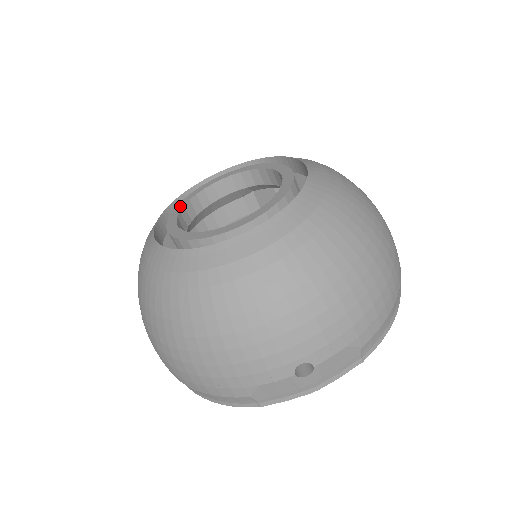
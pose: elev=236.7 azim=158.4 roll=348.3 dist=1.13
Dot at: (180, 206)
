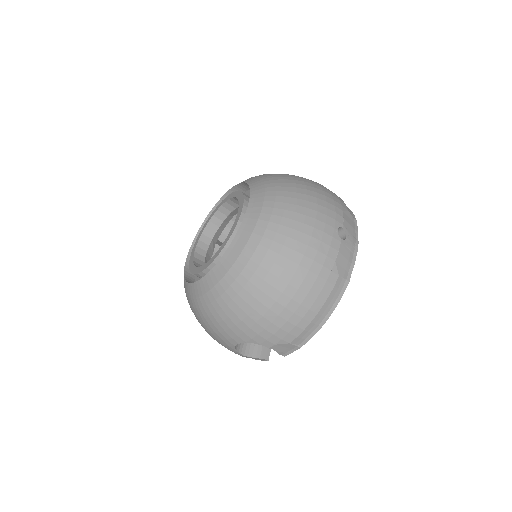
Dot at: (193, 269)
